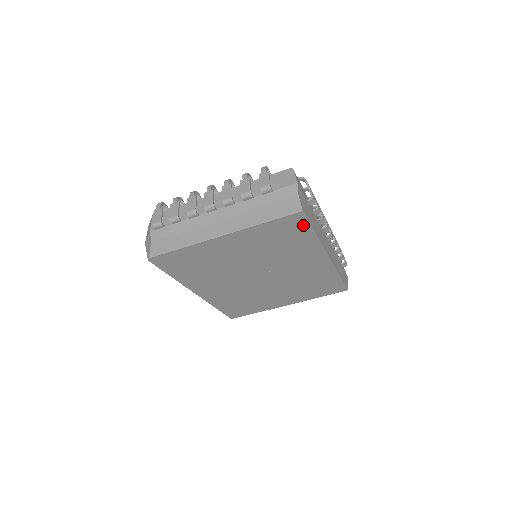
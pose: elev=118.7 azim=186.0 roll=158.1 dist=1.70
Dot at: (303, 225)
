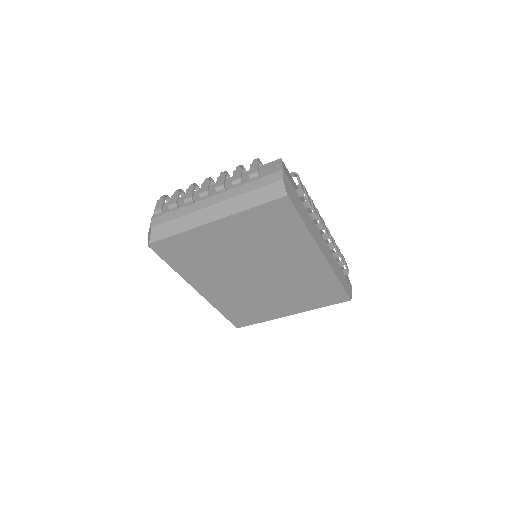
Dot at: (291, 213)
